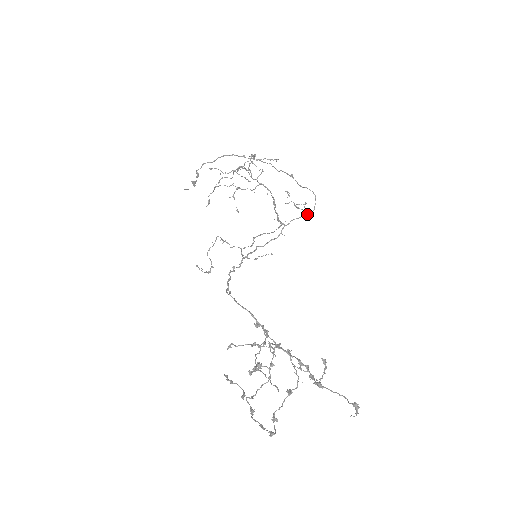
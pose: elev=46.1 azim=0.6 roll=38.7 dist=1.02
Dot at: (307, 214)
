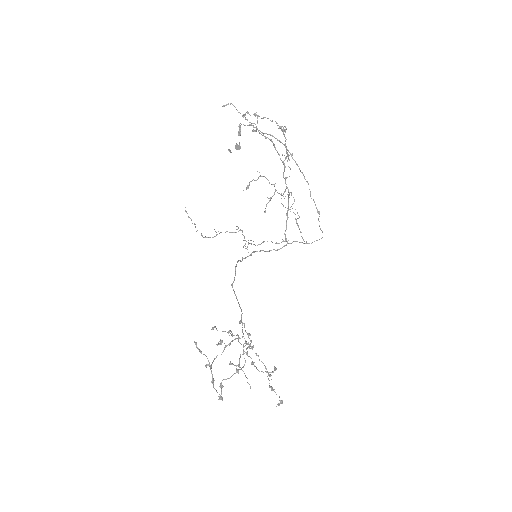
Dot at: (305, 243)
